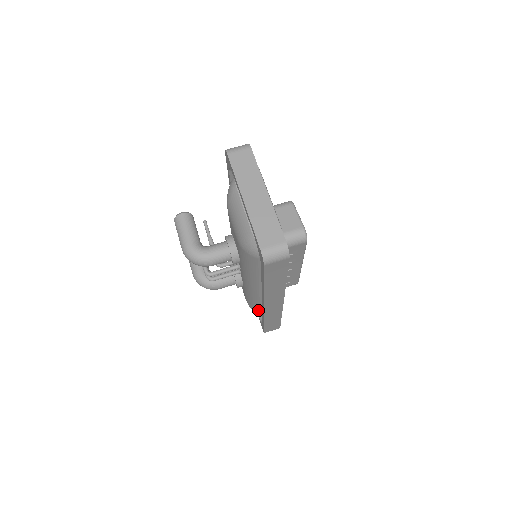
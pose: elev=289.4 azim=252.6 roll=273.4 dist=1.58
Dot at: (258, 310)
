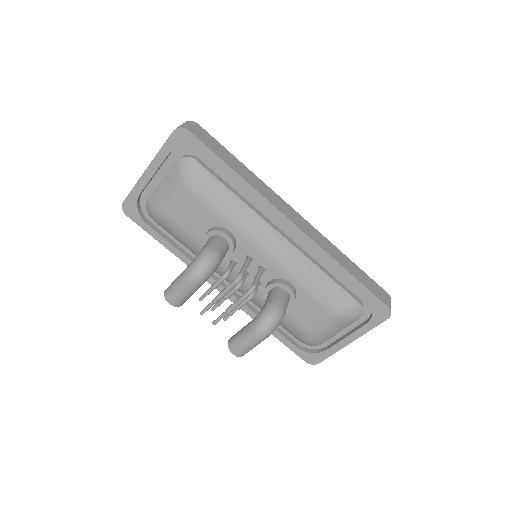
Dot at: (337, 287)
